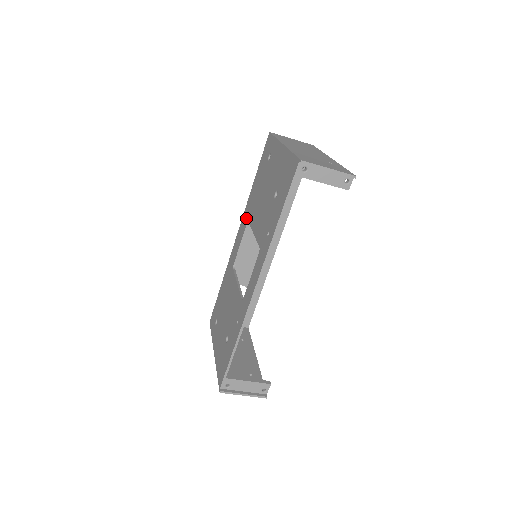
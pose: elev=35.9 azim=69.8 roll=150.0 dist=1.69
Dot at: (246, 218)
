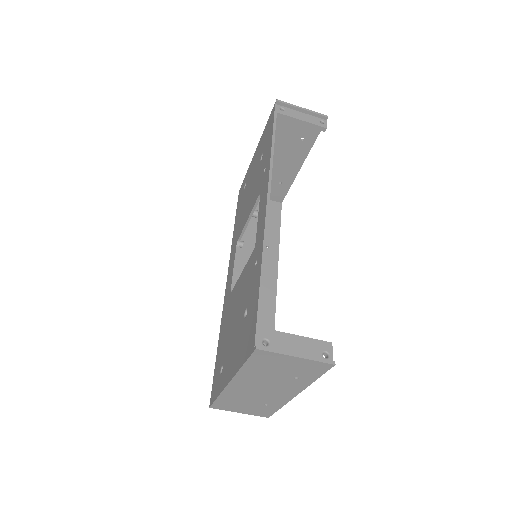
Dot at: (234, 247)
